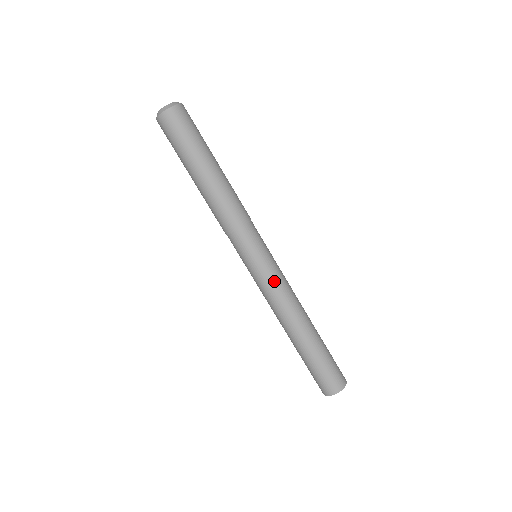
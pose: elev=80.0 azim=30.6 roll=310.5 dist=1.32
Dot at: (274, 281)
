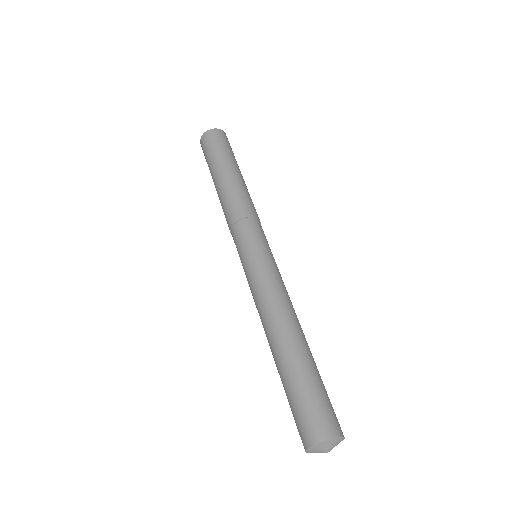
Dot at: (262, 274)
